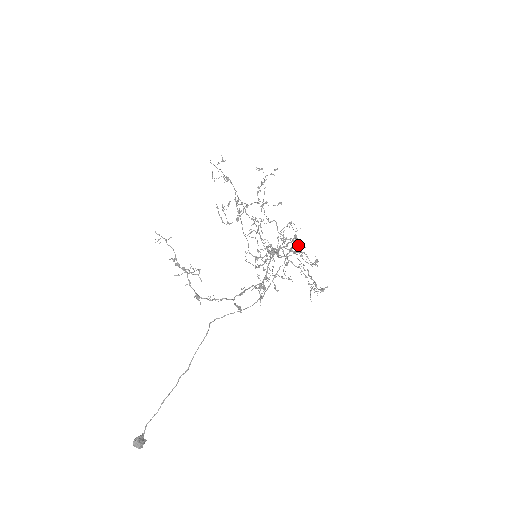
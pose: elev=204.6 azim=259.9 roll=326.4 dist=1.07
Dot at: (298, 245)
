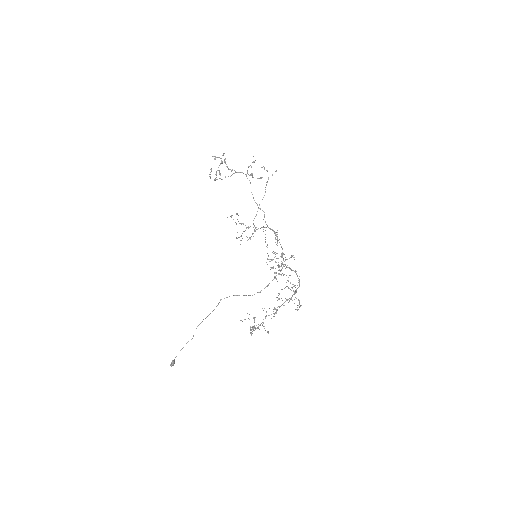
Dot at: (277, 238)
